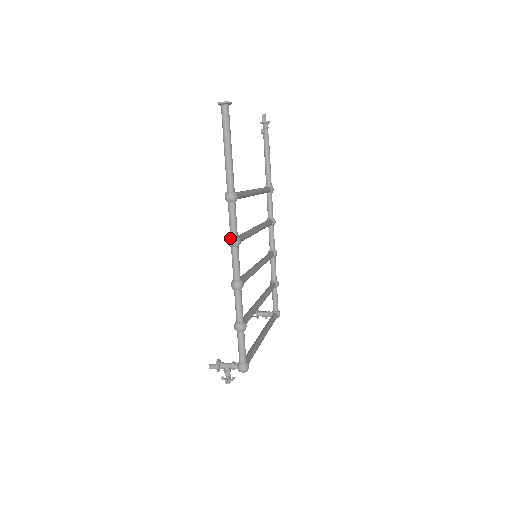
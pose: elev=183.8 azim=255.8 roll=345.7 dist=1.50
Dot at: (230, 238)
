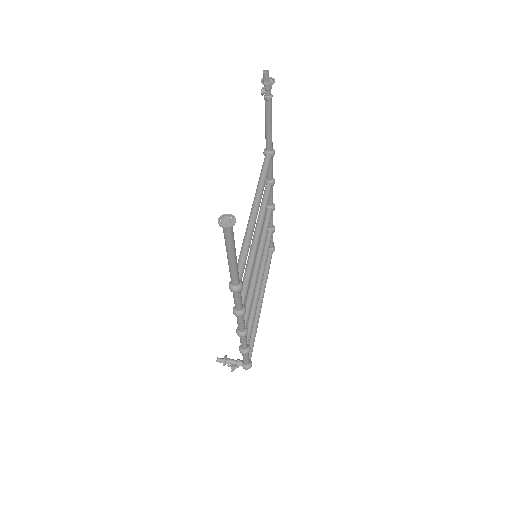
Dot at: (235, 312)
